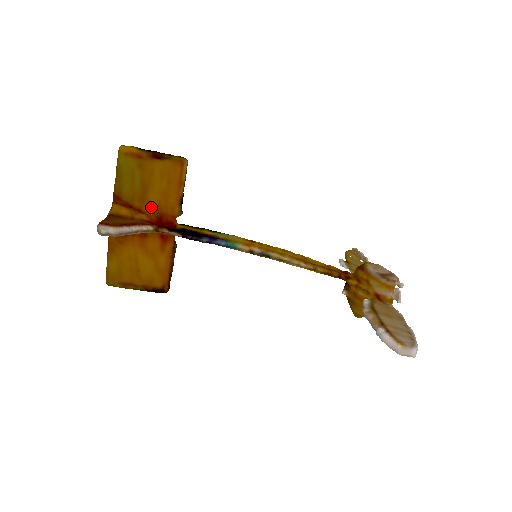
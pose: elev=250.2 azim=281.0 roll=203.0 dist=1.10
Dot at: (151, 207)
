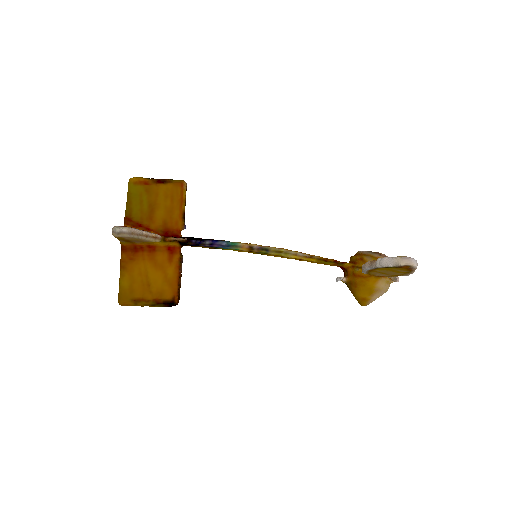
Dot at: (158, 224)
